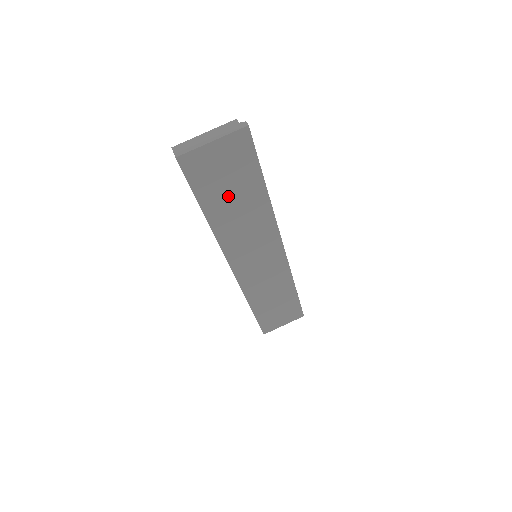
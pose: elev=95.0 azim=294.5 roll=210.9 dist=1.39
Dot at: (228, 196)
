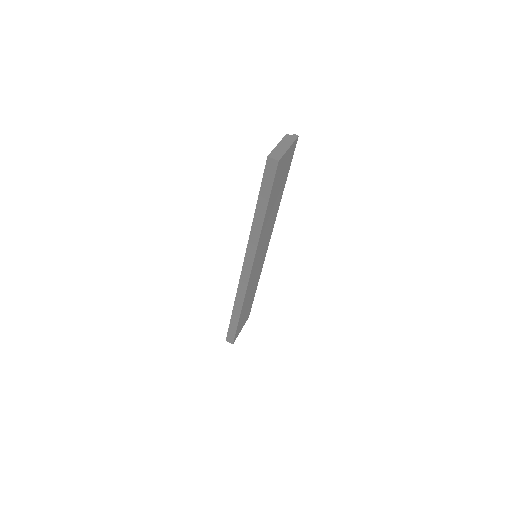
Dot at: (275, 195)
